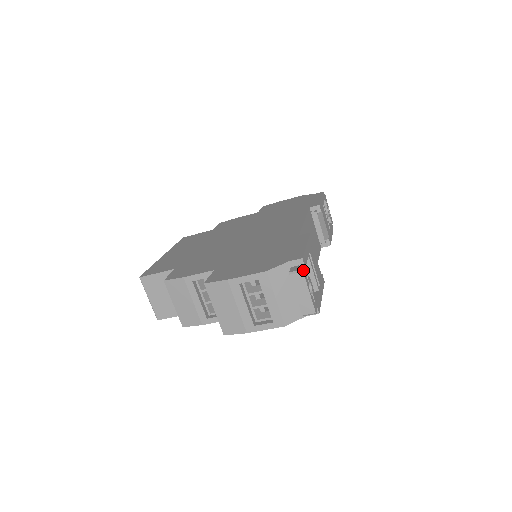
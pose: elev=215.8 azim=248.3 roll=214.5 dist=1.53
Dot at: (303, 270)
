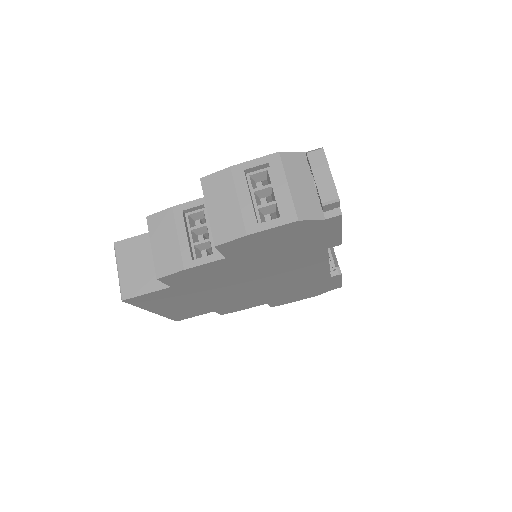
Dot at: (323, 149)
